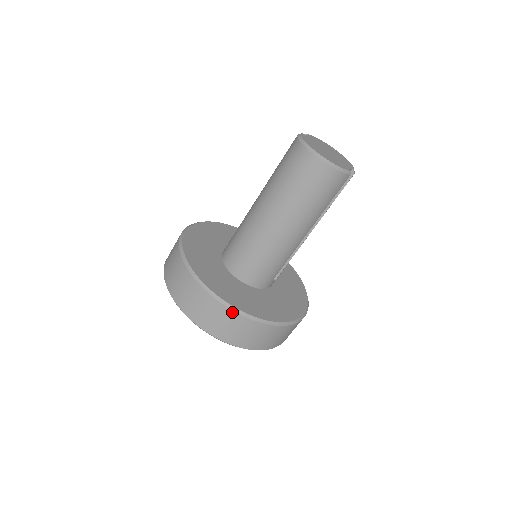
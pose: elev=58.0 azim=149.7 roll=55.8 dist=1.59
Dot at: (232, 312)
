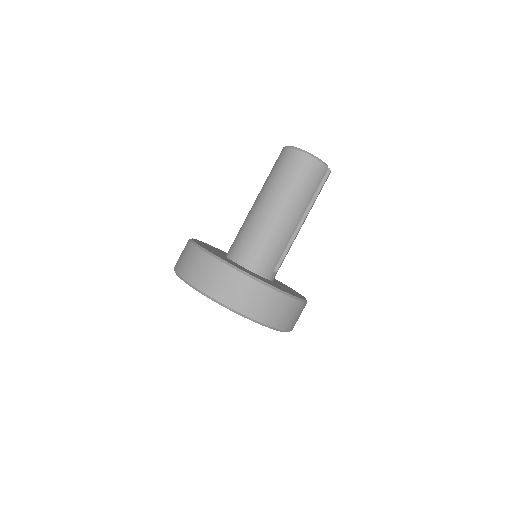
Dot at: (243, 276)
